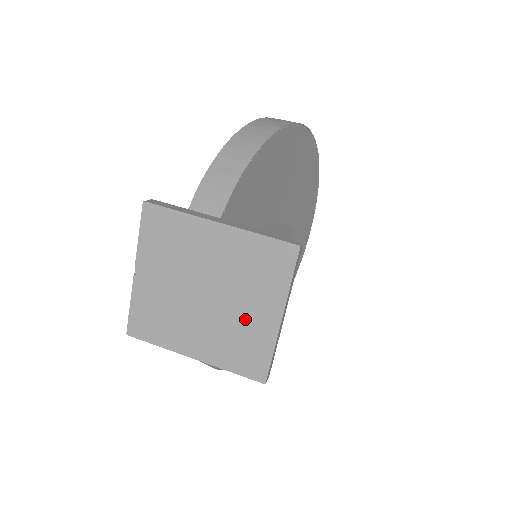
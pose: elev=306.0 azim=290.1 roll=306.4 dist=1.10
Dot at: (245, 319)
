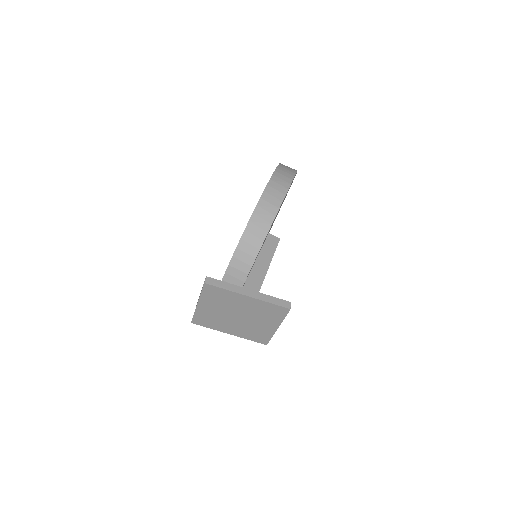
Dot at: (259, 326)
